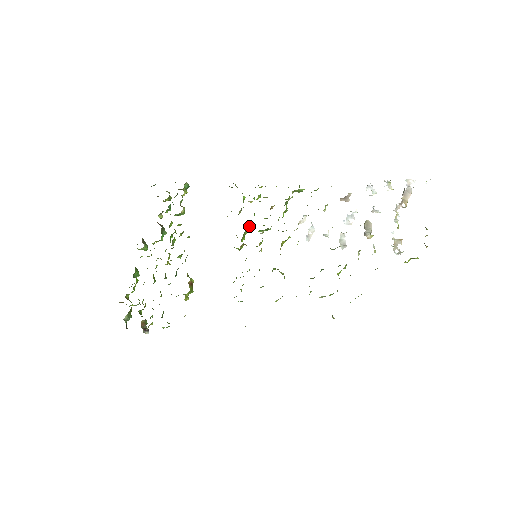
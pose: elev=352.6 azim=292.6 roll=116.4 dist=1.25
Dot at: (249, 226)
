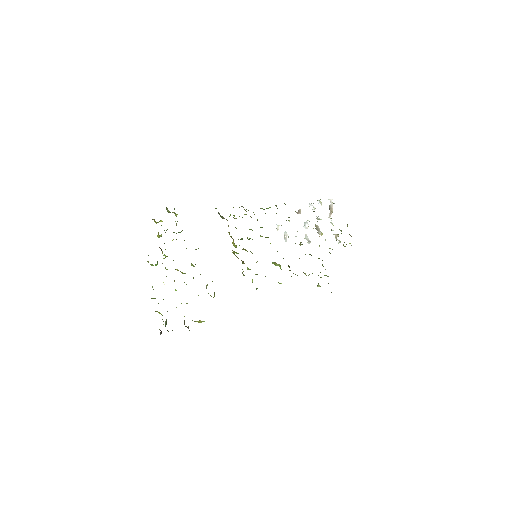
Dot at: occluded
